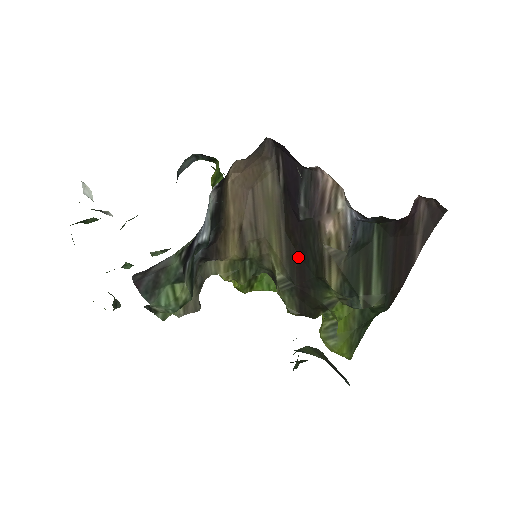
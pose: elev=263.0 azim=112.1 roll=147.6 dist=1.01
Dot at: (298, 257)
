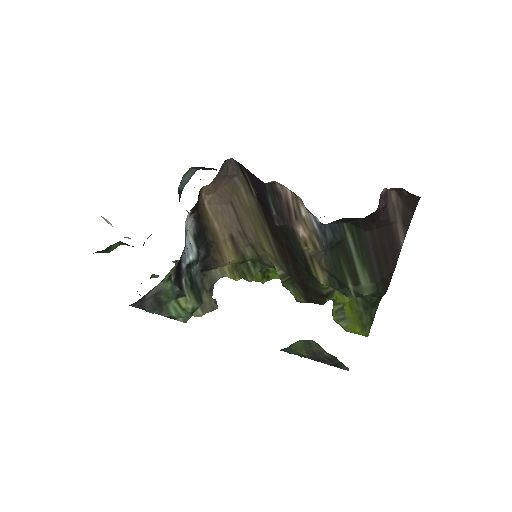
Dot at: (289, 255)
